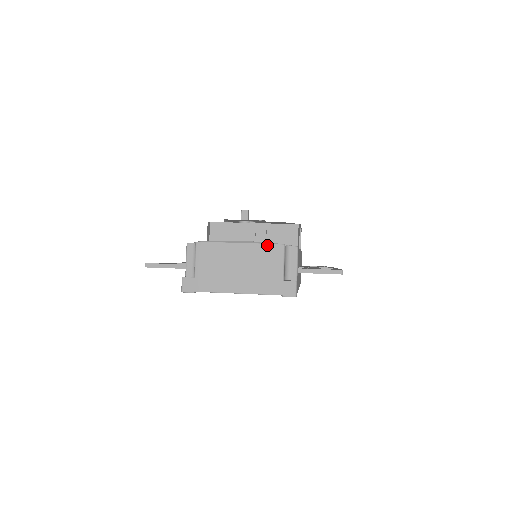
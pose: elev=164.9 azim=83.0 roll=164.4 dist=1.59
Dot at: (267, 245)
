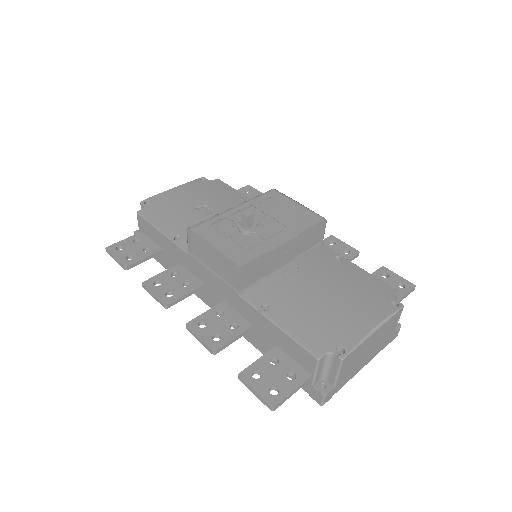
Dot at: (394, 316)
